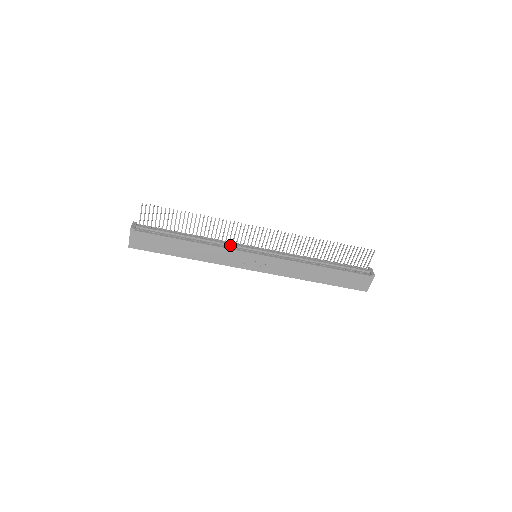
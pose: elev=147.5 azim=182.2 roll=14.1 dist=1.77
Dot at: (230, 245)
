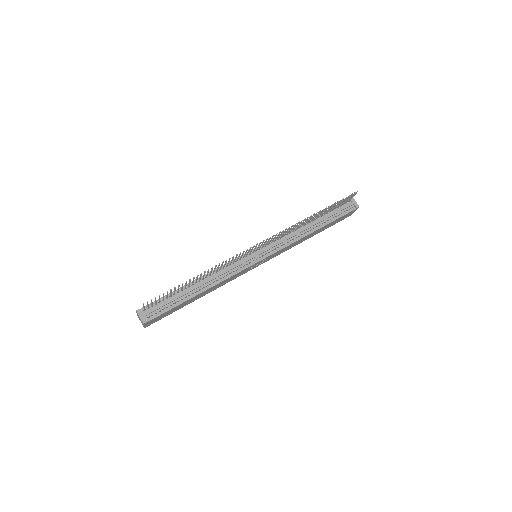
Dot at: (233, 268)
